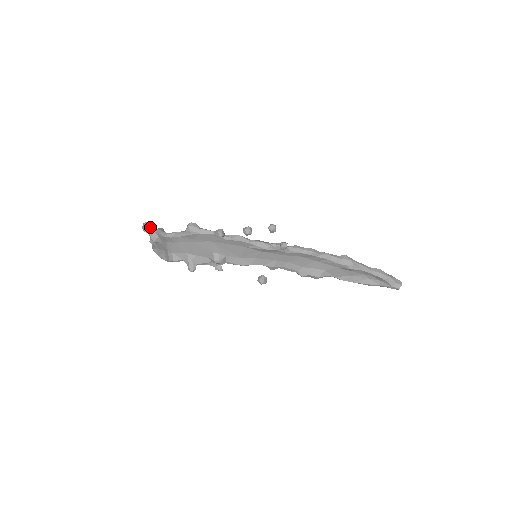
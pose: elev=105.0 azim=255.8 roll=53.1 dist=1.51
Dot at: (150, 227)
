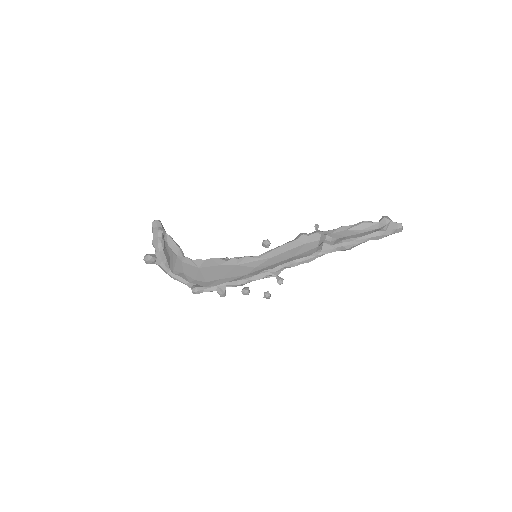
Dot at: (152, 263)
